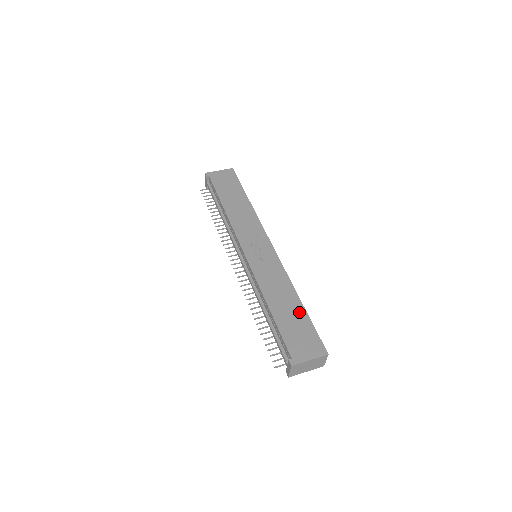
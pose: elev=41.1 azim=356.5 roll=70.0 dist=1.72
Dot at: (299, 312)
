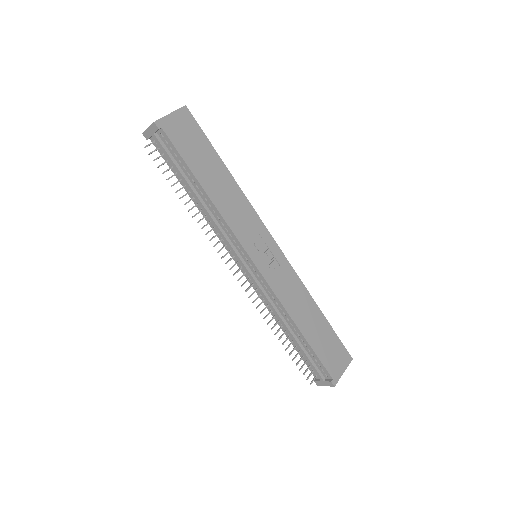
Dot at: (323, 324)
